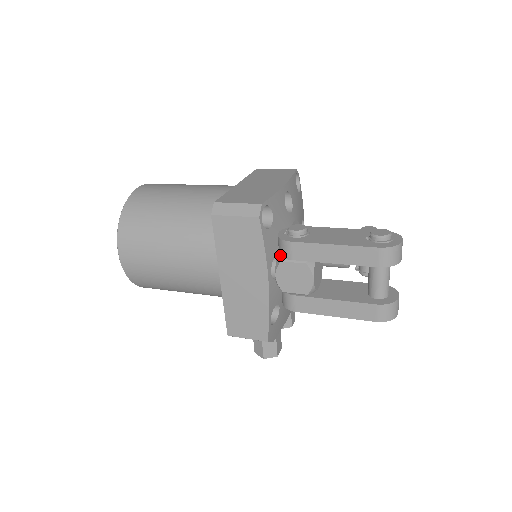
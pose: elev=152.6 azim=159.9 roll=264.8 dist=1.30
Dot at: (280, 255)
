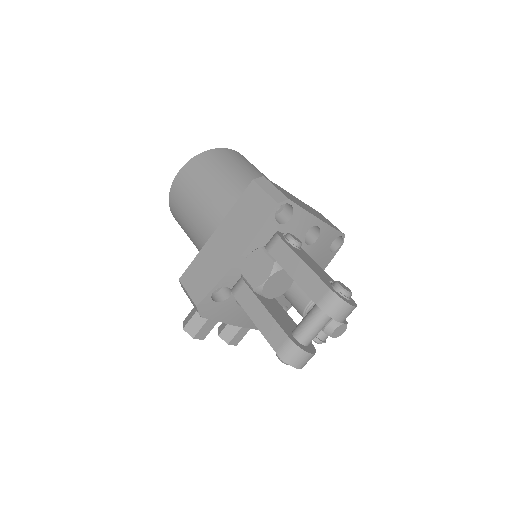
Dot at: occluded
